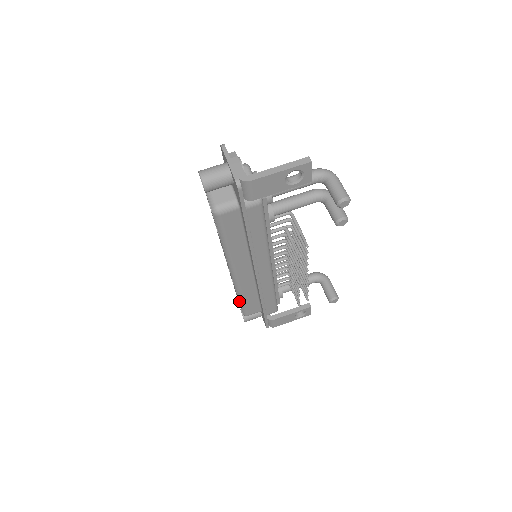
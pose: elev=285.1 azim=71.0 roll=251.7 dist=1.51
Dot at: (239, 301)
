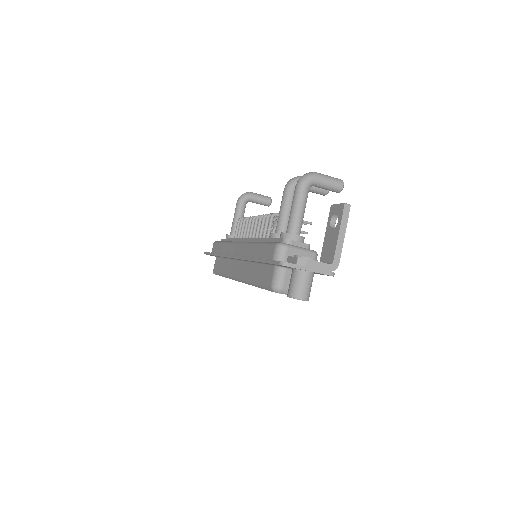
Dot at: occluded
